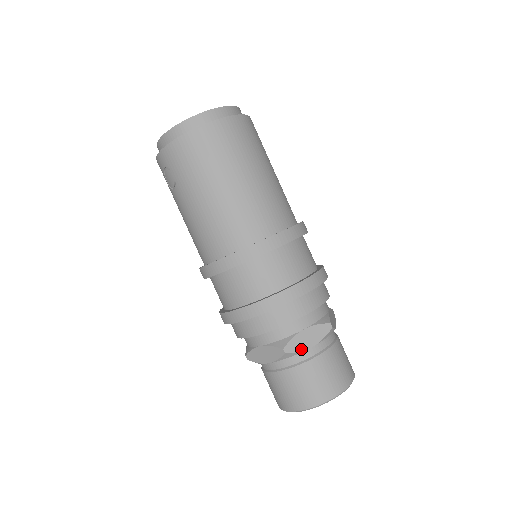
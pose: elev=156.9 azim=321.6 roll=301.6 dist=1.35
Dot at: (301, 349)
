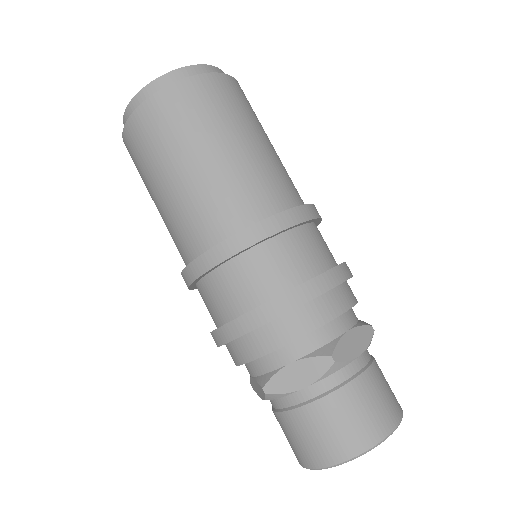
Dot at: (288, 390)
